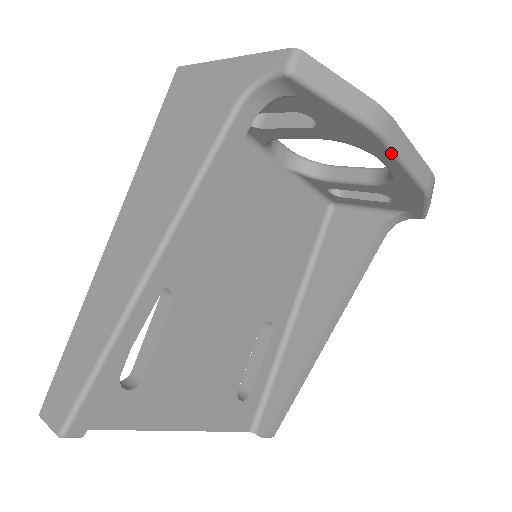
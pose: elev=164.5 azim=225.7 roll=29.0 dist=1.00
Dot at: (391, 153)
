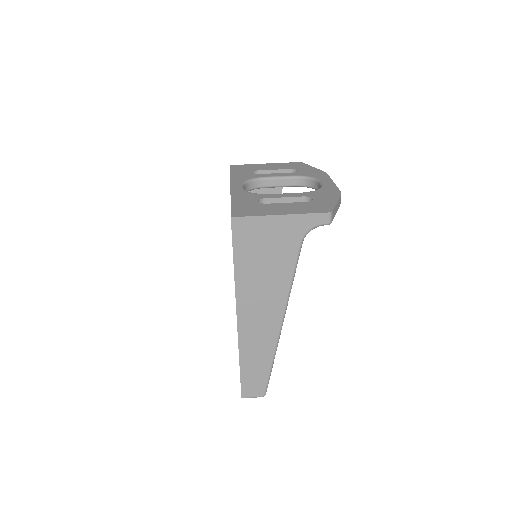
Dot at: occluded
